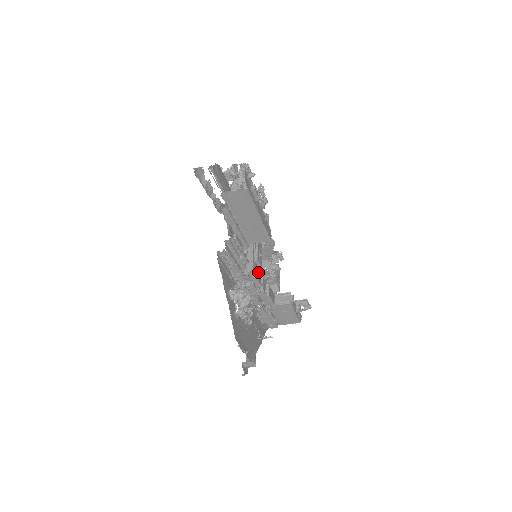
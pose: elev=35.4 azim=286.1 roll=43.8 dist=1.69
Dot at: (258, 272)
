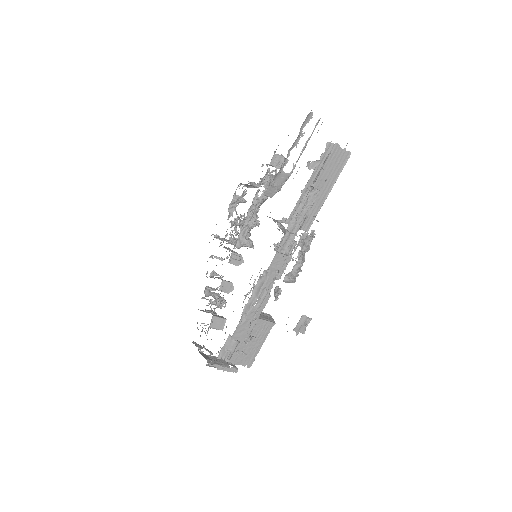
Dot at: occluded
